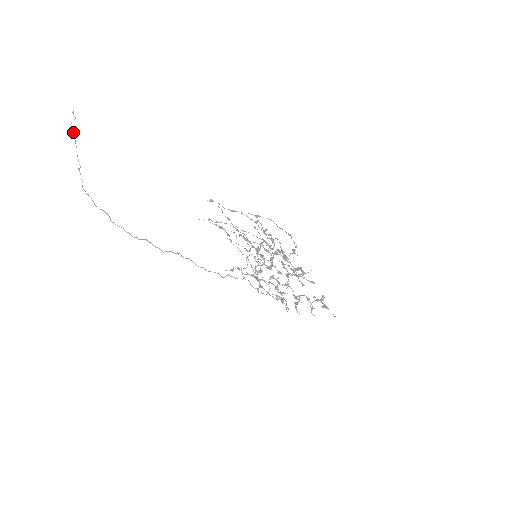
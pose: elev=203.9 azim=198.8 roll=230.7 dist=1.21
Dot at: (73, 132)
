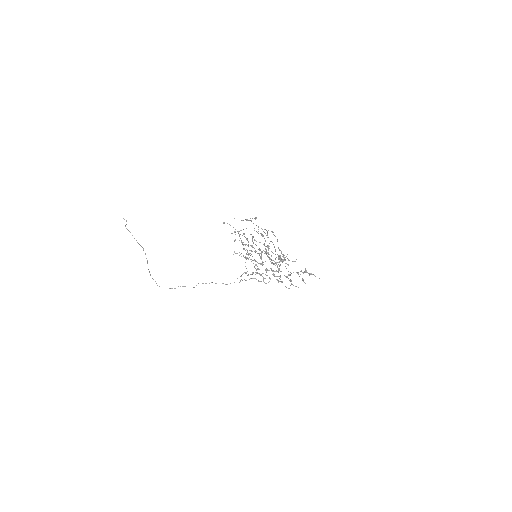
Dot at: (129, 231)
